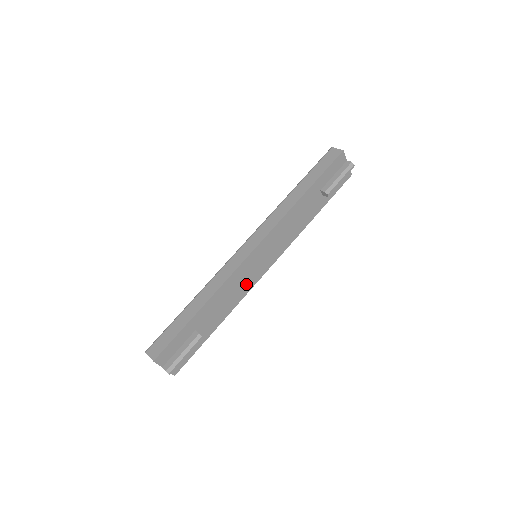
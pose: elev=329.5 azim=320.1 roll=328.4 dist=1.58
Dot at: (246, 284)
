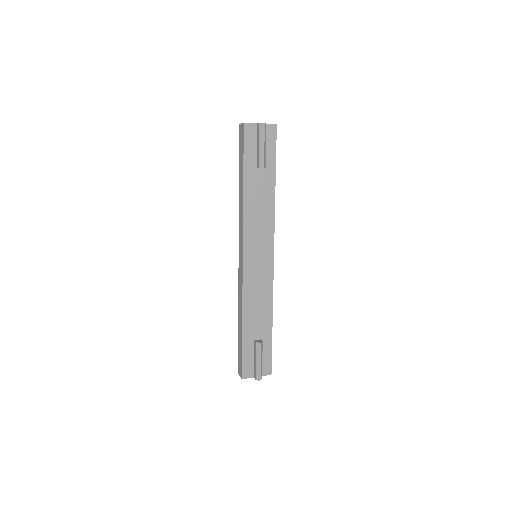
Dot at: (264, 282)
